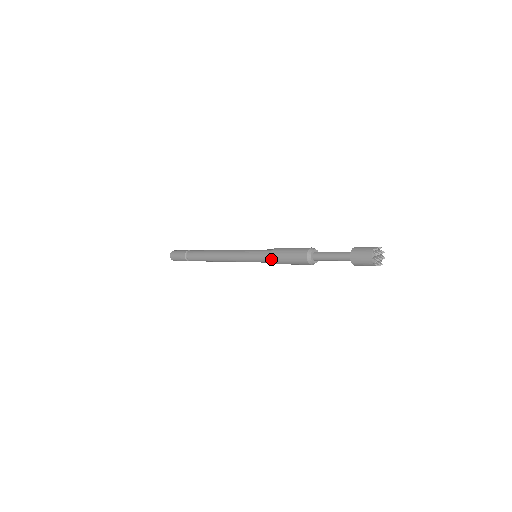
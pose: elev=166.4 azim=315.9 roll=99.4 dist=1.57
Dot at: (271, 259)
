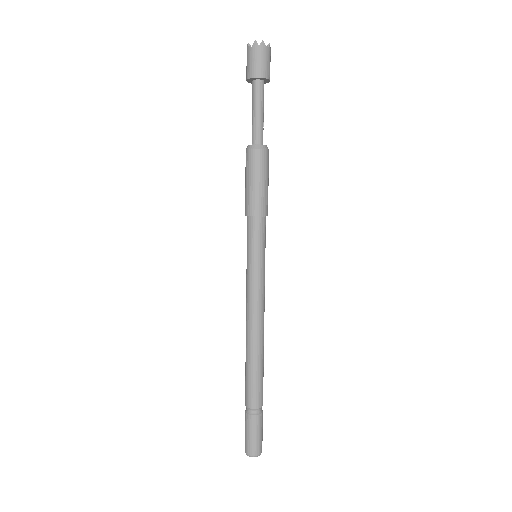
Dot at: occluded
